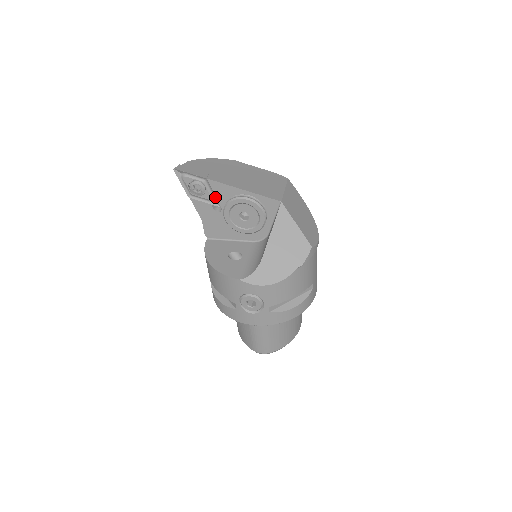
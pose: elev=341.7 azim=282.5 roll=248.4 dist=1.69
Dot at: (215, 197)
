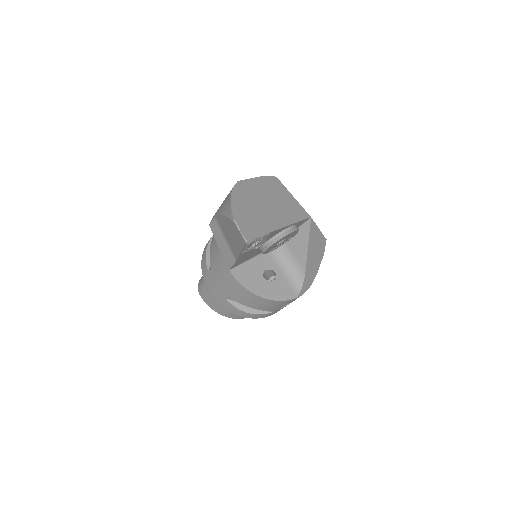
Dot at: (264, 241)
